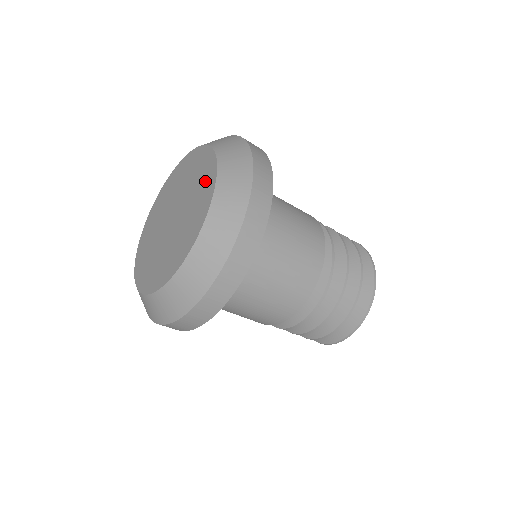
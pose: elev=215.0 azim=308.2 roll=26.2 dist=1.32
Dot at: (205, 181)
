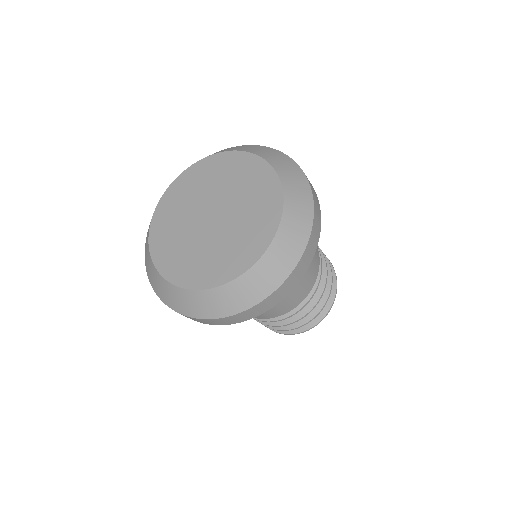
Dot at: (265, 207)
